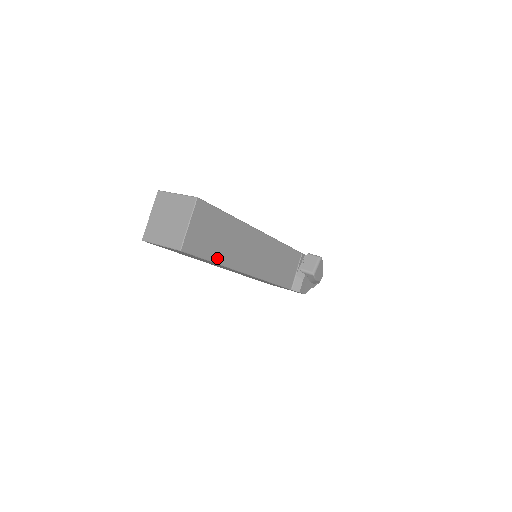
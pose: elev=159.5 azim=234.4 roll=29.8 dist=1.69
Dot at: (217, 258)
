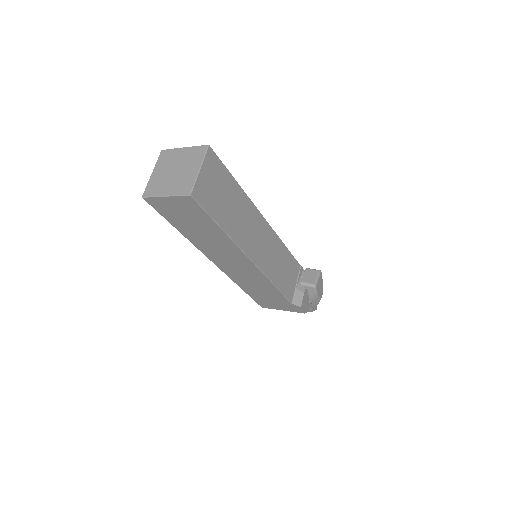
Dot at: (224, 225)
